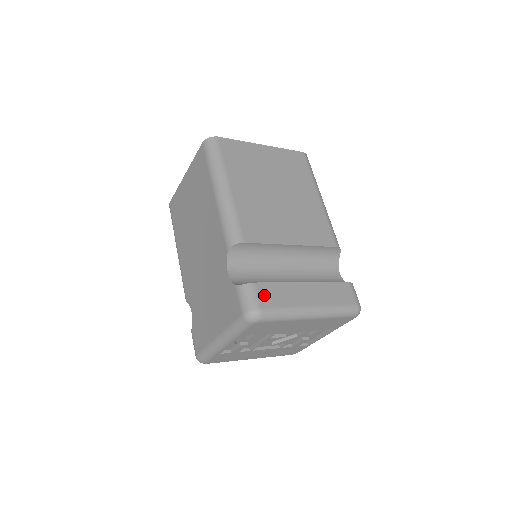
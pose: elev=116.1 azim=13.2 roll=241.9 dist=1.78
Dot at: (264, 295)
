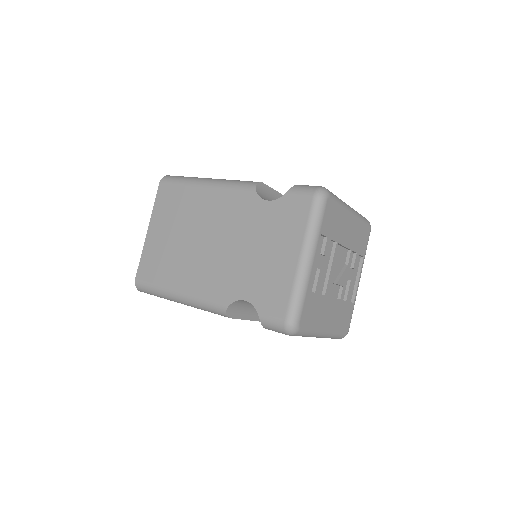
Dot at: occluded
